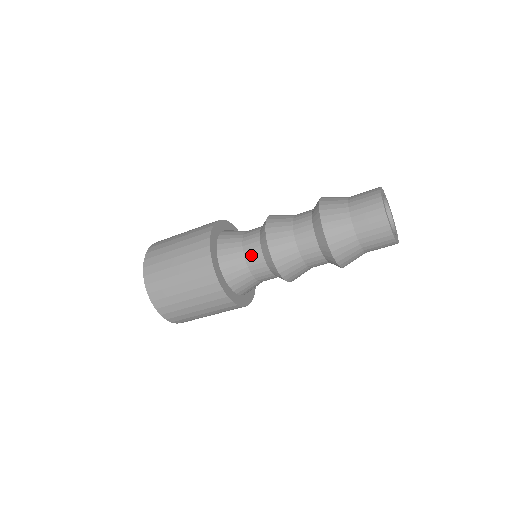
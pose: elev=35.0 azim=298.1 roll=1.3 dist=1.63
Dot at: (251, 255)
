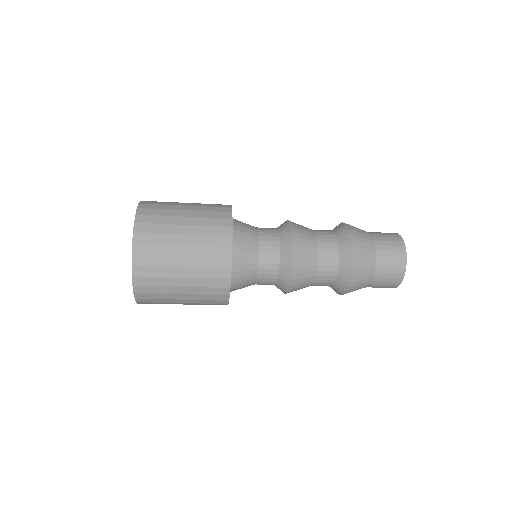
Dot at: (266, 264)
